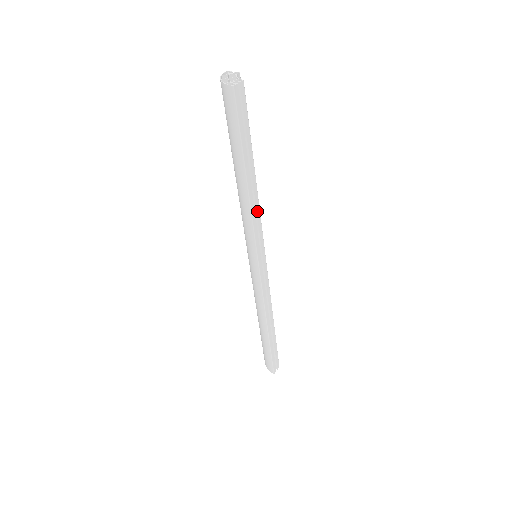
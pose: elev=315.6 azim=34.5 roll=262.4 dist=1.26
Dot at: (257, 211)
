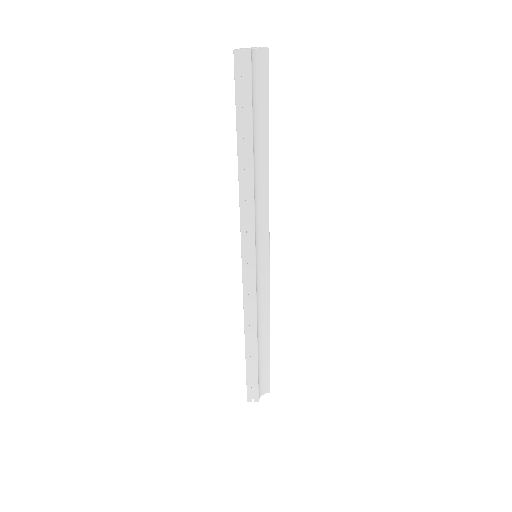
Dot at: (250, 199)
